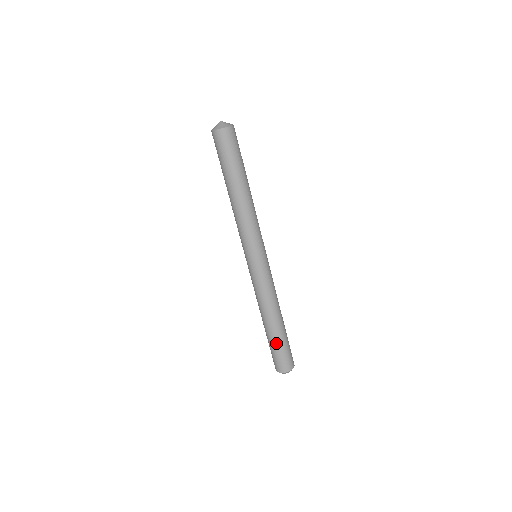
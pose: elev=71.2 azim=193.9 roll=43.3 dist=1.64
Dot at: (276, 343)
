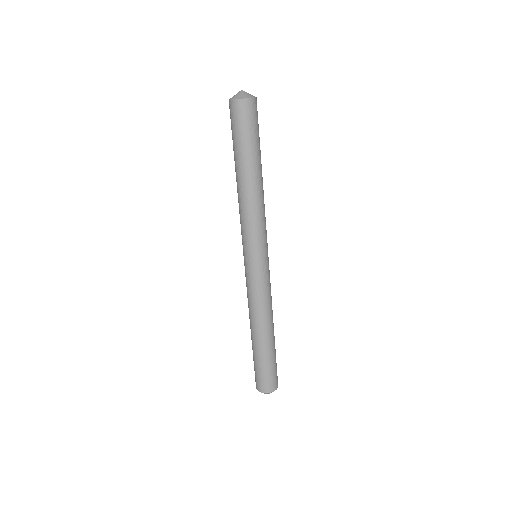
Dot at: (268, 358)
